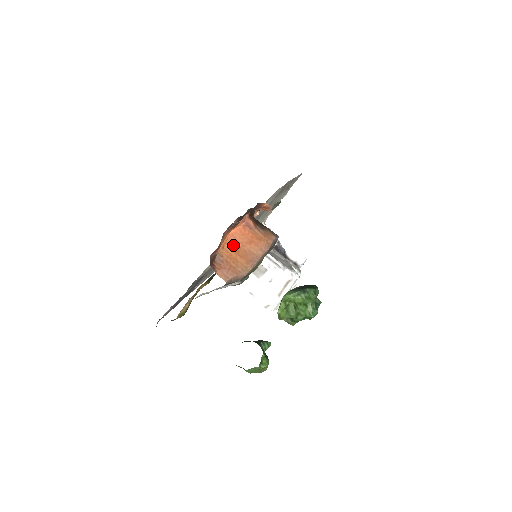
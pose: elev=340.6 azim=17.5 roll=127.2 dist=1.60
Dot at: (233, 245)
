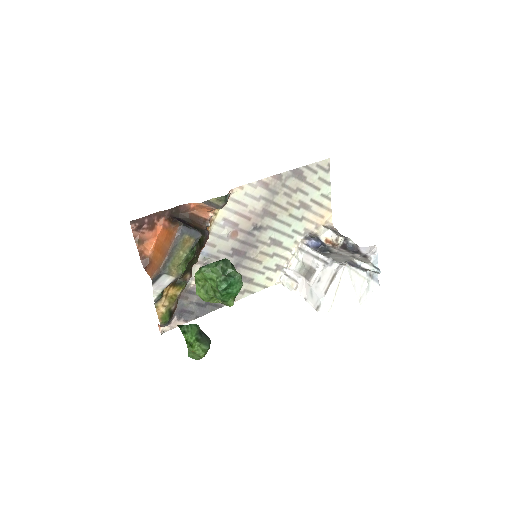
Dot at: (158, 247)
